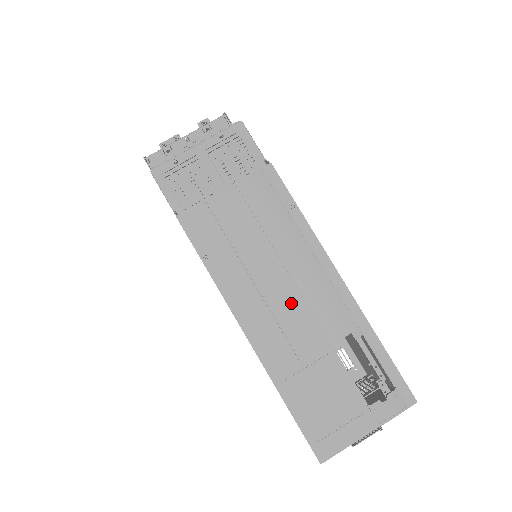
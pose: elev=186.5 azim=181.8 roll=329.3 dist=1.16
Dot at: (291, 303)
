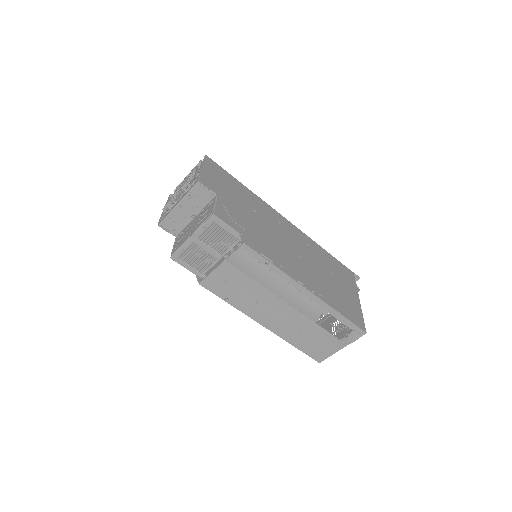
Dot at: (283, 308)
